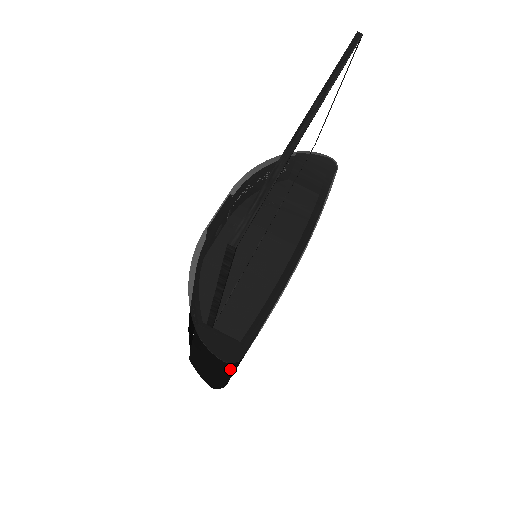
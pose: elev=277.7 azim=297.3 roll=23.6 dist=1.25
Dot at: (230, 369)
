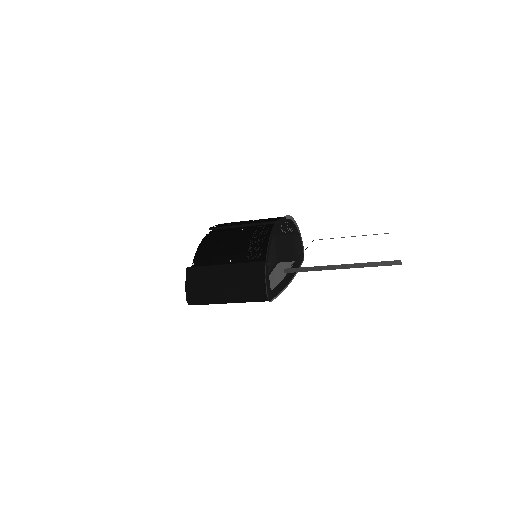
Dot at: (248, 300)
